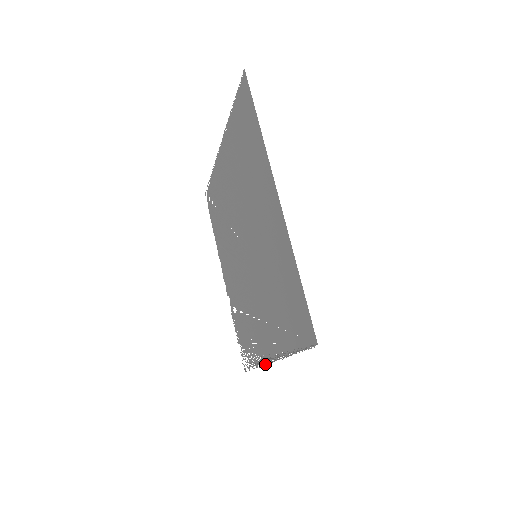
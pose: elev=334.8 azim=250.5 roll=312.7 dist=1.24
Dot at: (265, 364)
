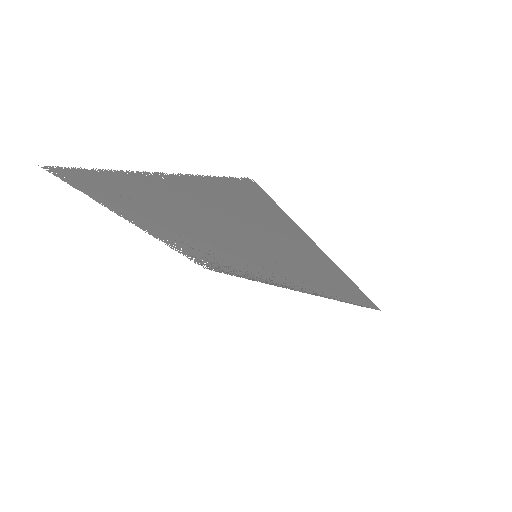
Dot at: occluded
